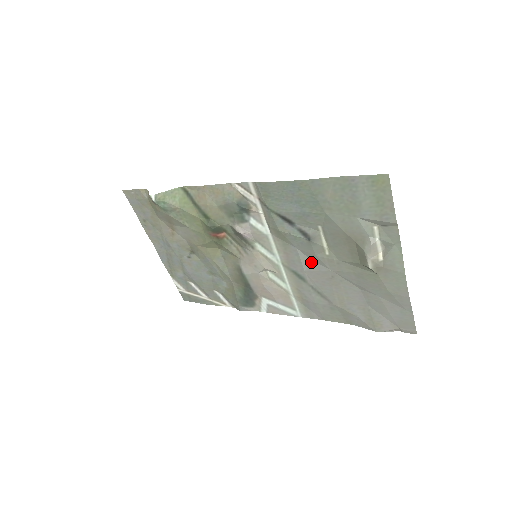
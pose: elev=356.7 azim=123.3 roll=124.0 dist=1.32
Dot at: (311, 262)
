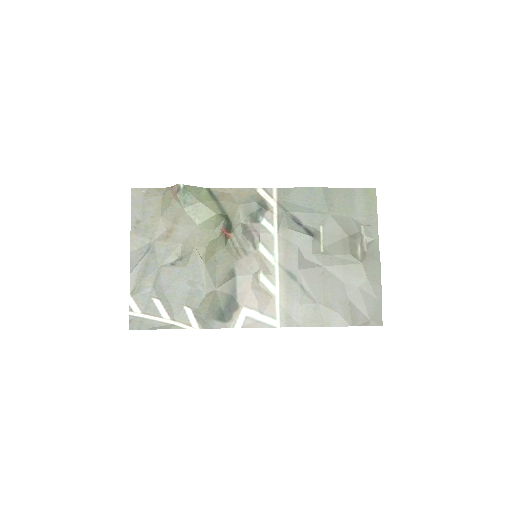
Dot at: (306, 261)
